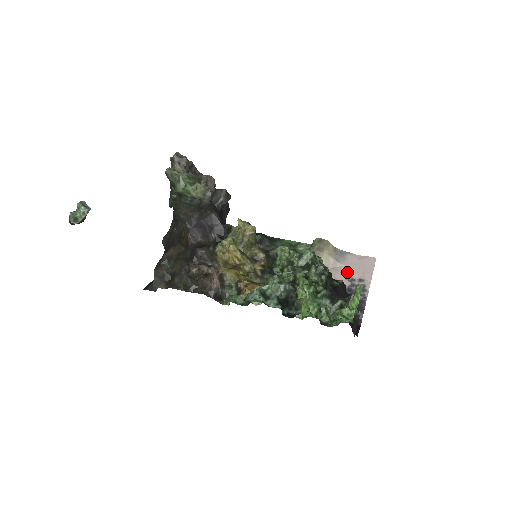
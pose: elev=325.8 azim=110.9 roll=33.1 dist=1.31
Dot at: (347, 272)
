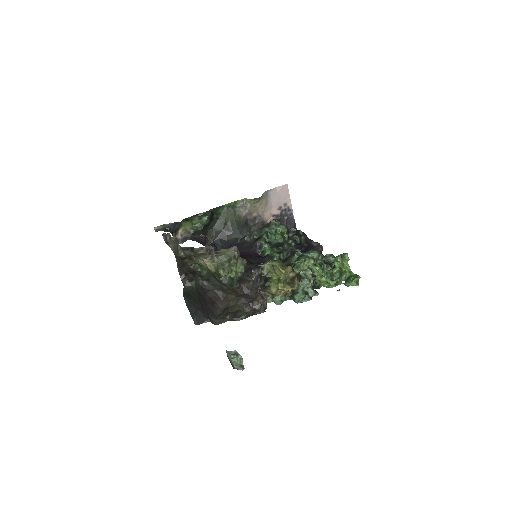
Dot at: (275, 205)
